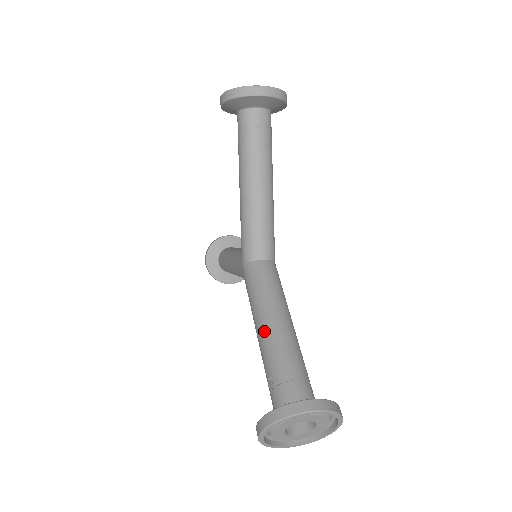
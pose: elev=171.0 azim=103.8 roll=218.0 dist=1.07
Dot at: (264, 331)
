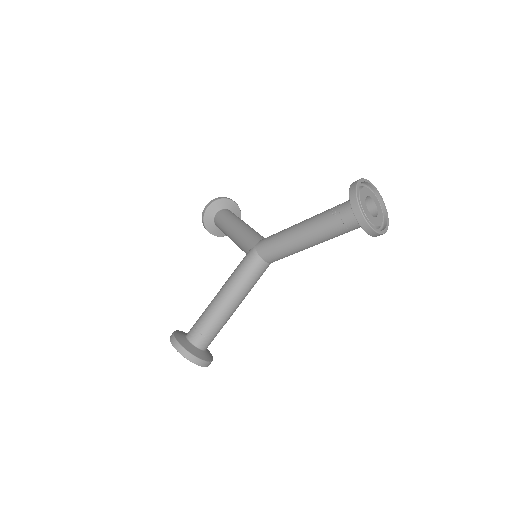
Dot at: (307, 219)
